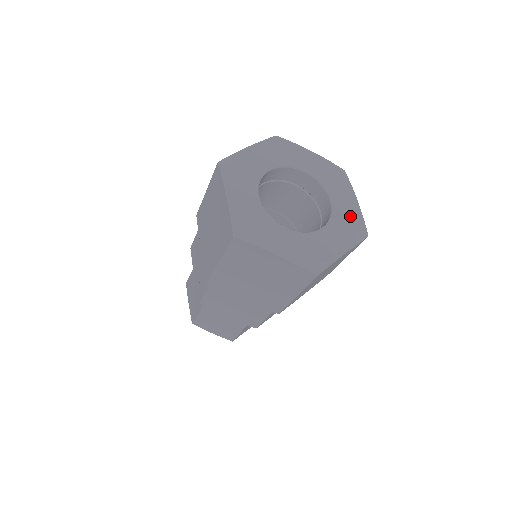
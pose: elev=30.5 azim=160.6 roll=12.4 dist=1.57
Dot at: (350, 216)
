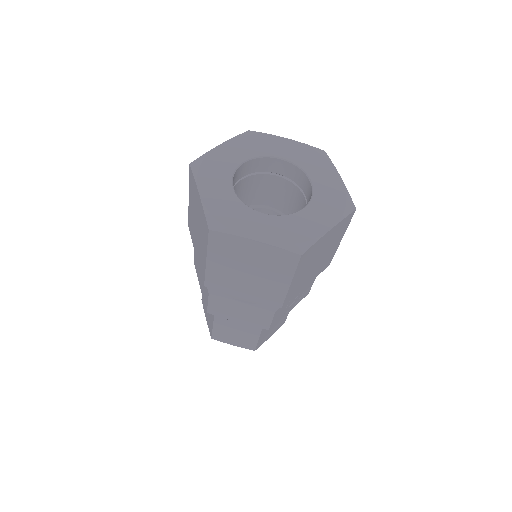
Dot at: (304, 229)
